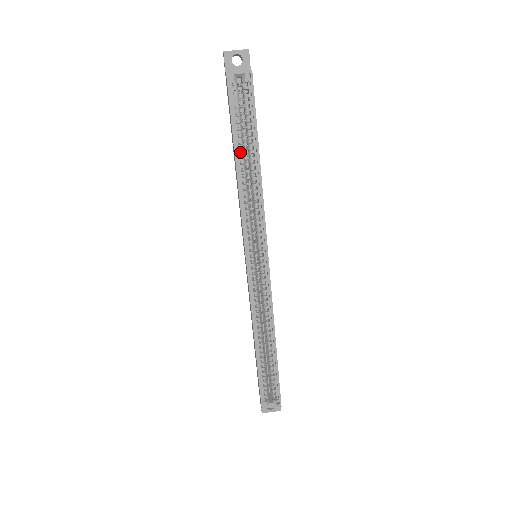
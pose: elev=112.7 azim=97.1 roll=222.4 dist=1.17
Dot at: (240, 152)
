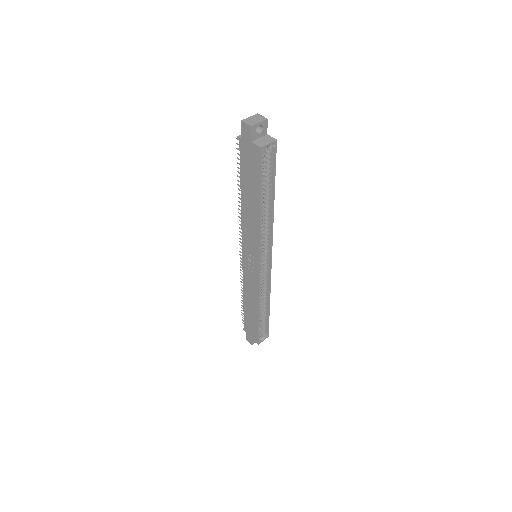
Dot at: (262, 198)
